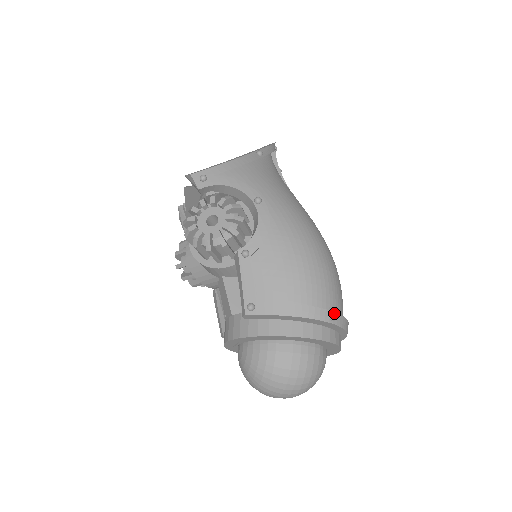
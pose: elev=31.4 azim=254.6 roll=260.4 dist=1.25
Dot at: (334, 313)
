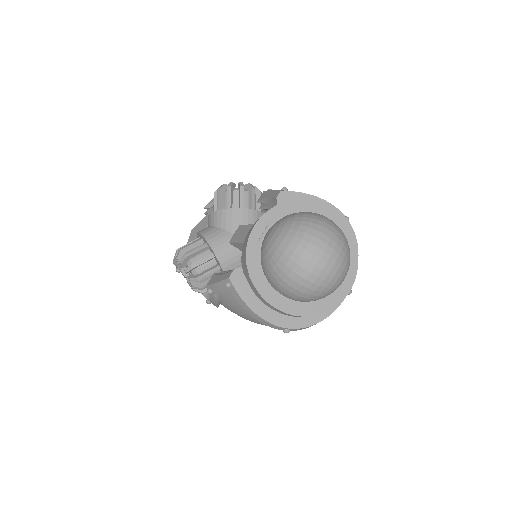
Dot at: occluded
